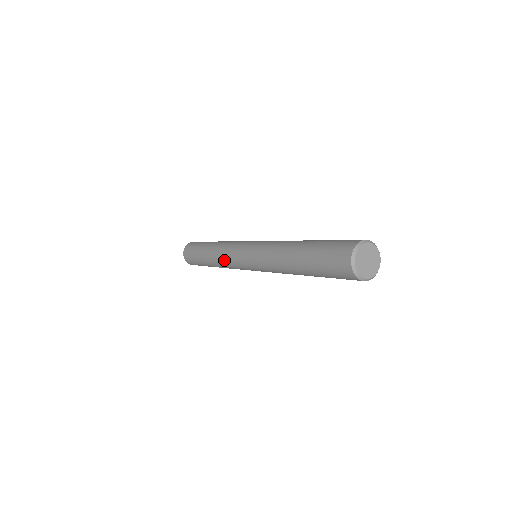
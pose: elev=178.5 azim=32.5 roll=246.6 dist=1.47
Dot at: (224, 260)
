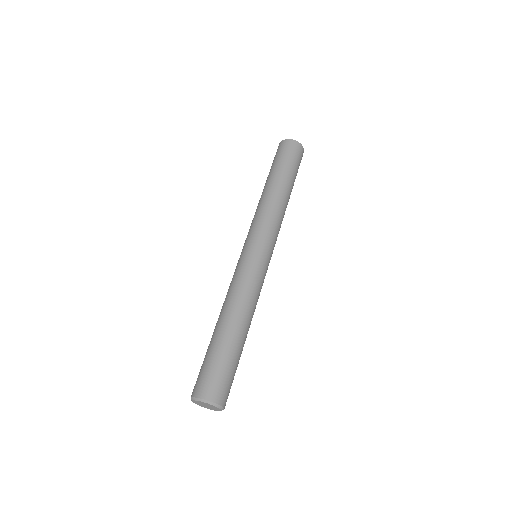
Dot at: occluded
